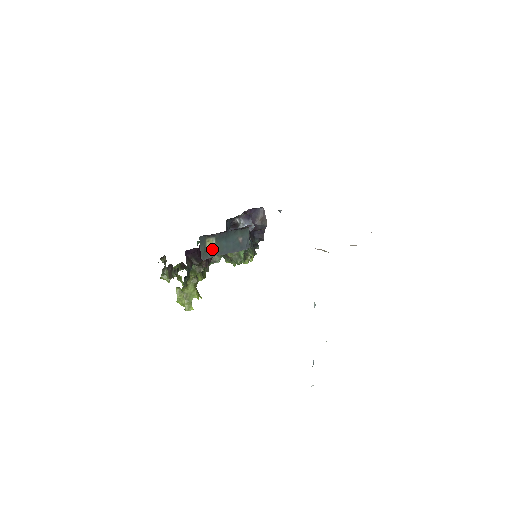
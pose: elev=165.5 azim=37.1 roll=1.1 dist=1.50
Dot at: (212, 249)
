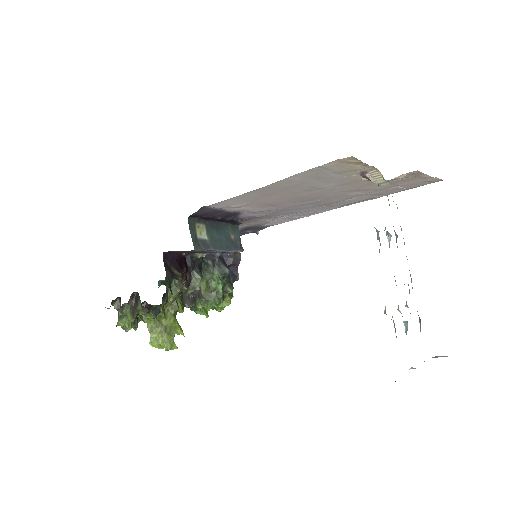
Dot at: (203, 240)
